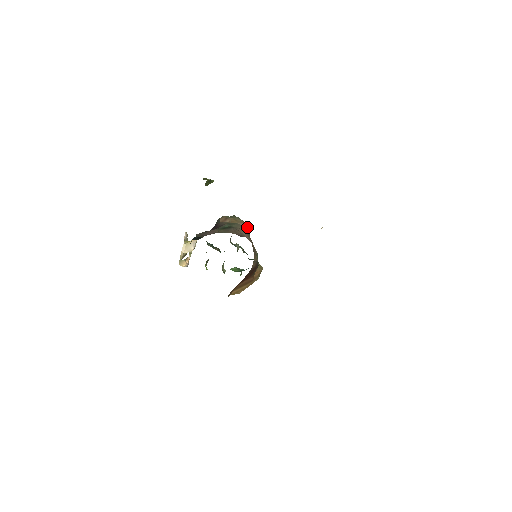
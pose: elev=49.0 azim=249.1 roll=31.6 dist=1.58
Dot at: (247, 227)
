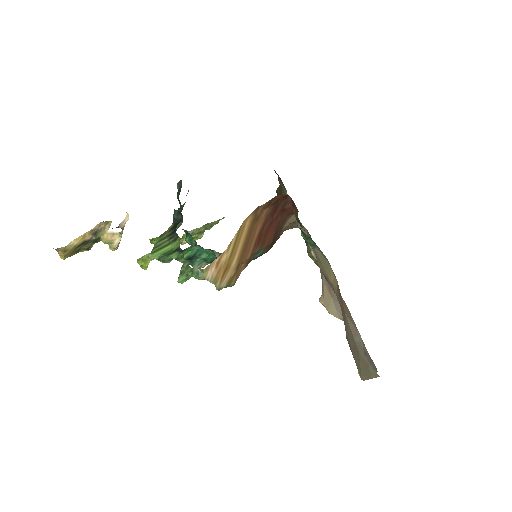
Dot at: occluded
